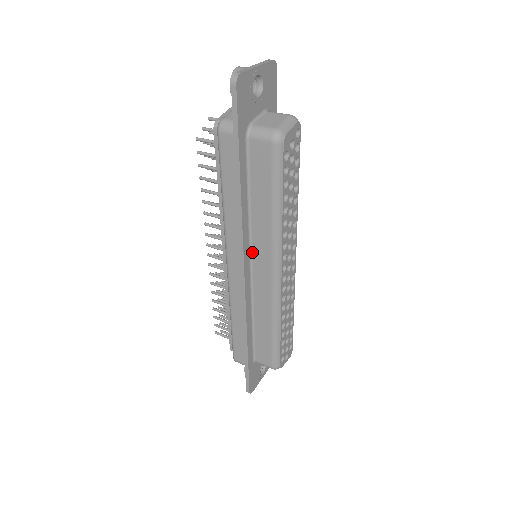
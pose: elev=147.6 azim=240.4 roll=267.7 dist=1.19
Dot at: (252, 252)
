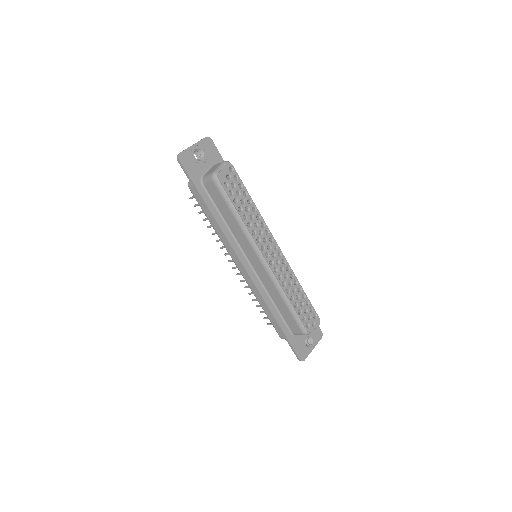
Dot at: (244, 252)
